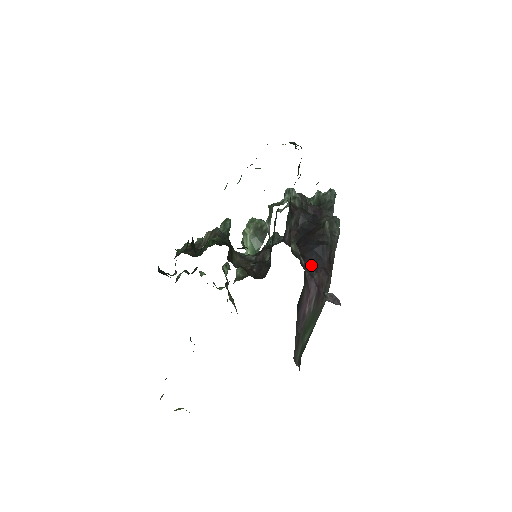
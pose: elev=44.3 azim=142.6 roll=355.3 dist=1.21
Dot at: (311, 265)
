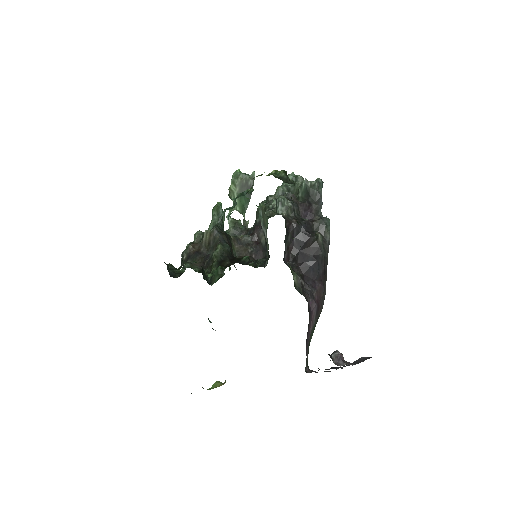
Dot at: (310, 283)
